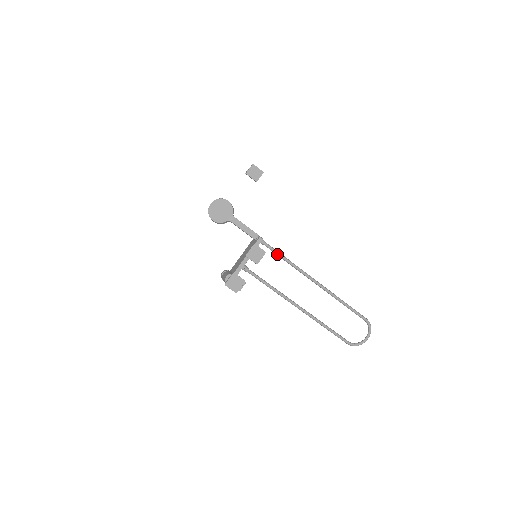
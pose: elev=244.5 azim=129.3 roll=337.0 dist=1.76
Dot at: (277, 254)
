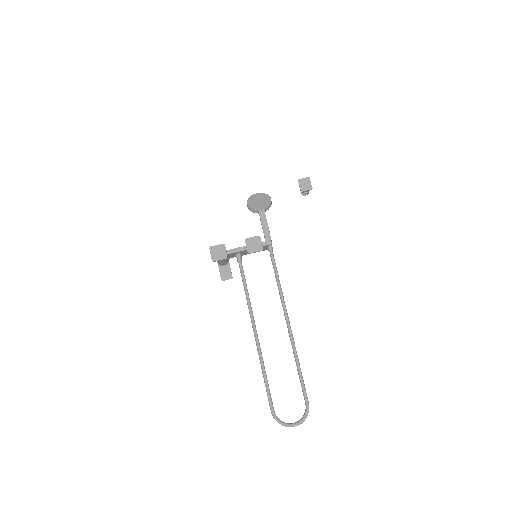
Dot at: (274, 268)
